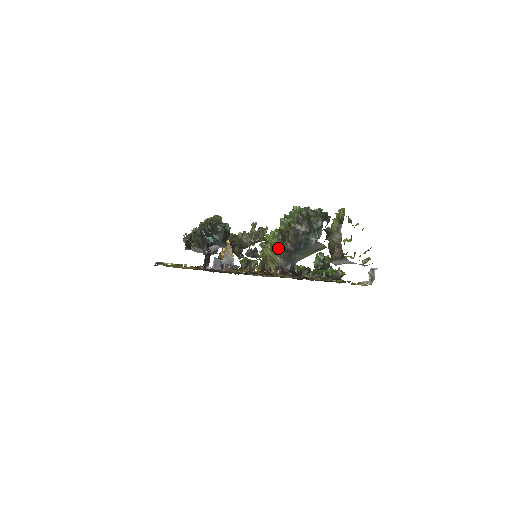
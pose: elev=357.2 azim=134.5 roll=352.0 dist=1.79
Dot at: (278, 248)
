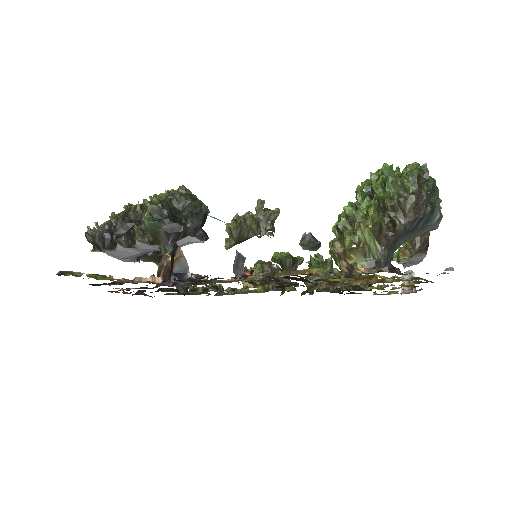
Dot at: (381, 228)
